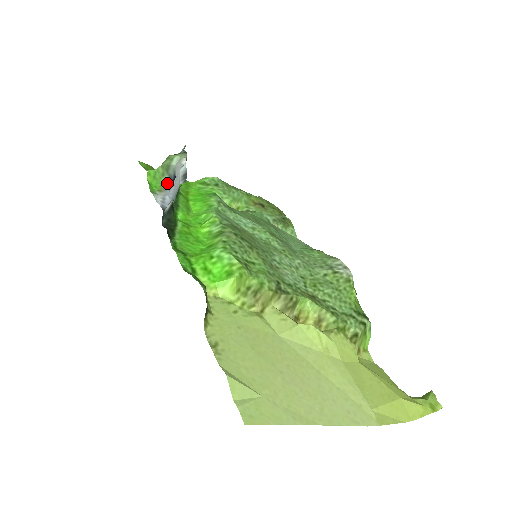
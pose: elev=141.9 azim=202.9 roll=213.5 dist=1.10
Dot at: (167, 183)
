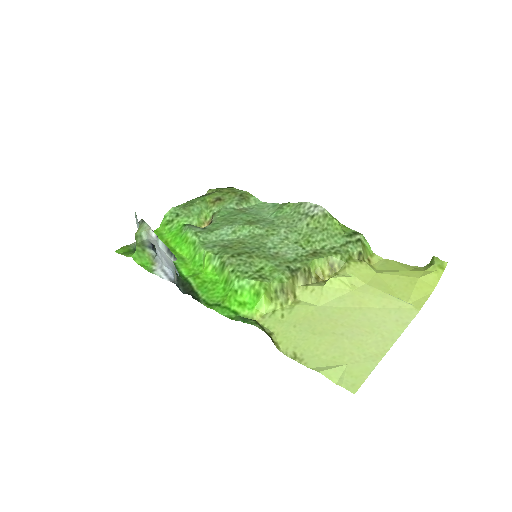
Dot at: (151, 252)
